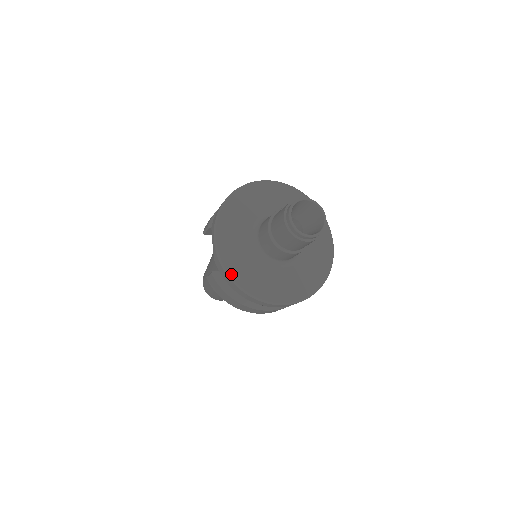
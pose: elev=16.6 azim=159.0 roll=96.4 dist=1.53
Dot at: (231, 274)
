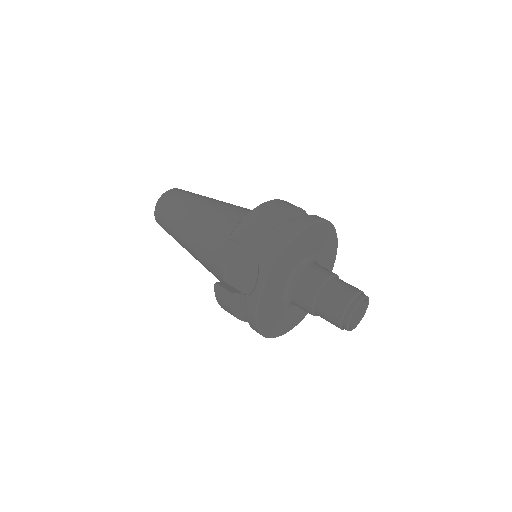
Dot at: (259, 319)
